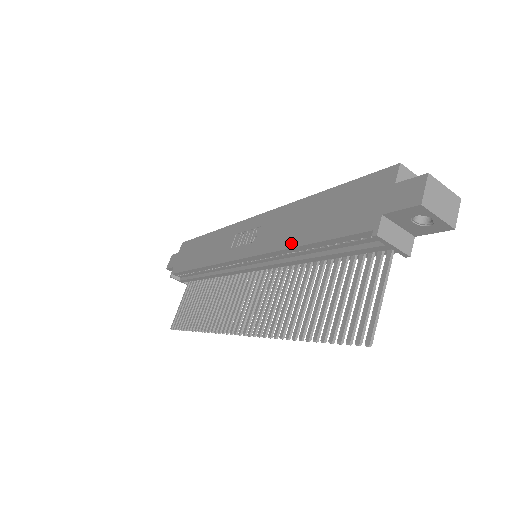
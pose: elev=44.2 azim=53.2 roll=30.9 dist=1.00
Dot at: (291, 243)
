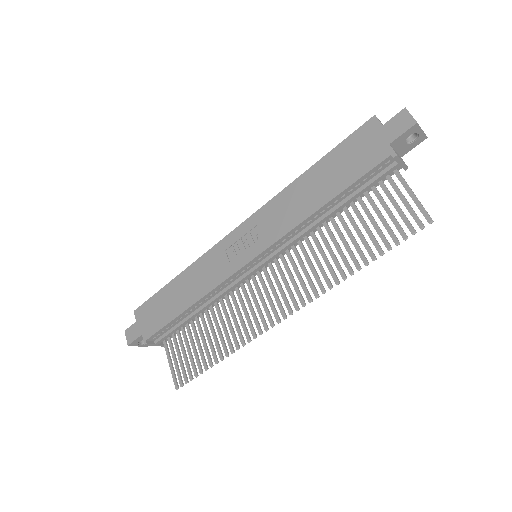
Dot at: (312, 210)
